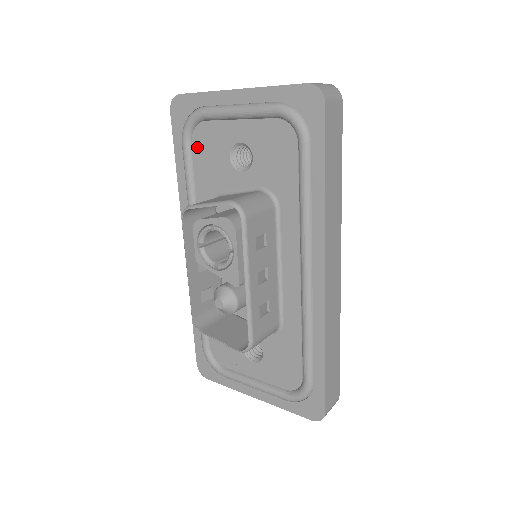
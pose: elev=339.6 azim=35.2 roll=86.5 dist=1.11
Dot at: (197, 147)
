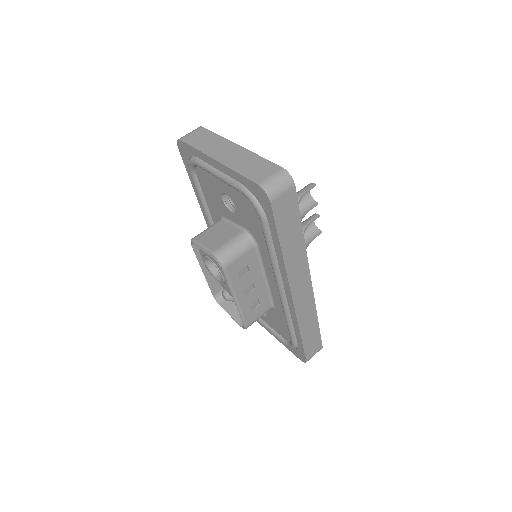
Dot at: (201, 180)
